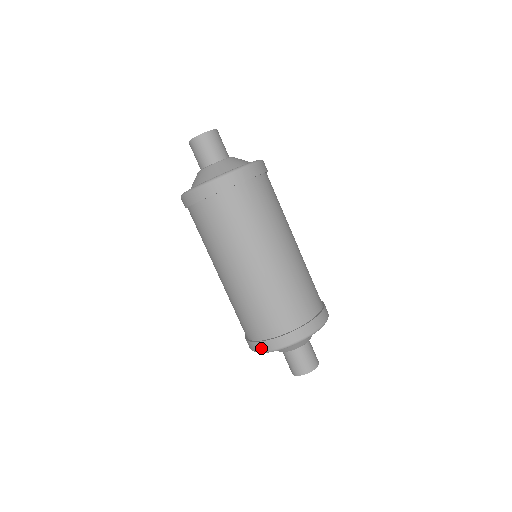
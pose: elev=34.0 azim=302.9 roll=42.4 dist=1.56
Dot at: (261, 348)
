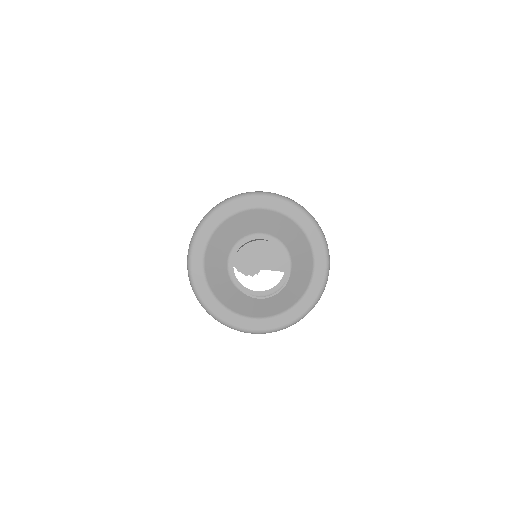
Dot at: (246, 193)
